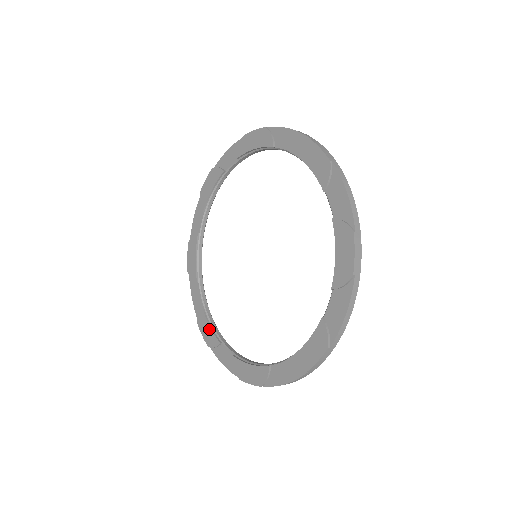
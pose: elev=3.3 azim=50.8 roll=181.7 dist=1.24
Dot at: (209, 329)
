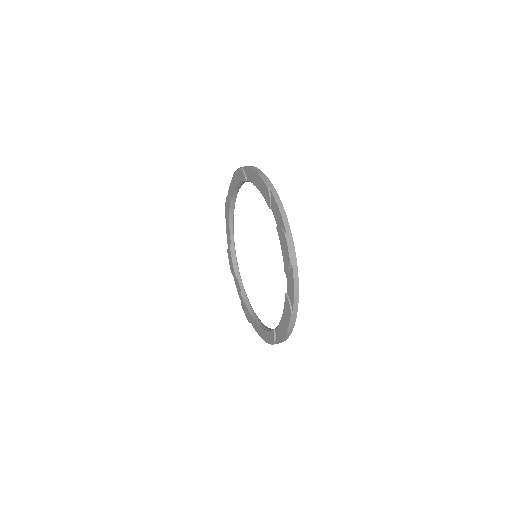
Dot at: (228, 215)
